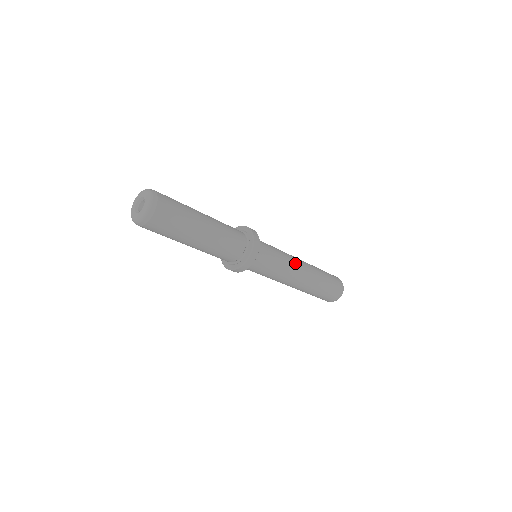
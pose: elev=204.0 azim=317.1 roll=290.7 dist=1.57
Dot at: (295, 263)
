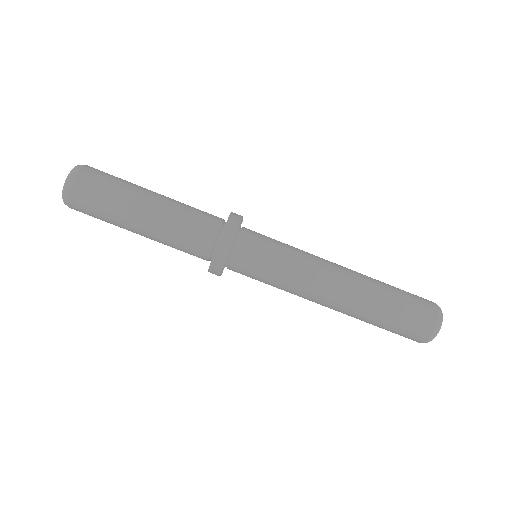
Dot at: (321, 260)
